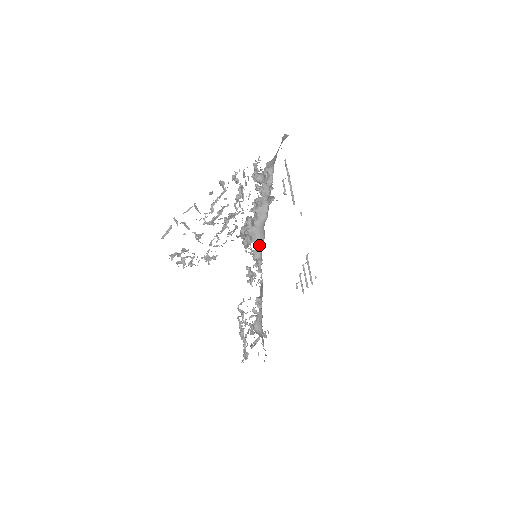
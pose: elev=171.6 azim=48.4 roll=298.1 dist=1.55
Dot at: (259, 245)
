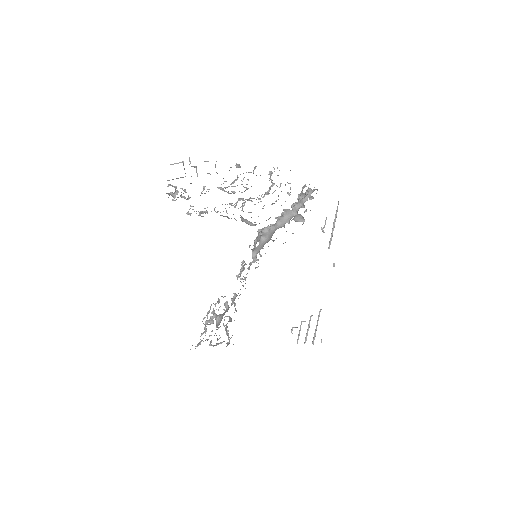
Dot at: (262, 246)
